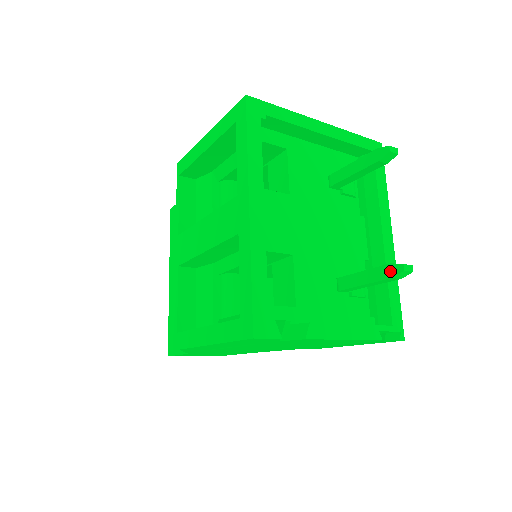
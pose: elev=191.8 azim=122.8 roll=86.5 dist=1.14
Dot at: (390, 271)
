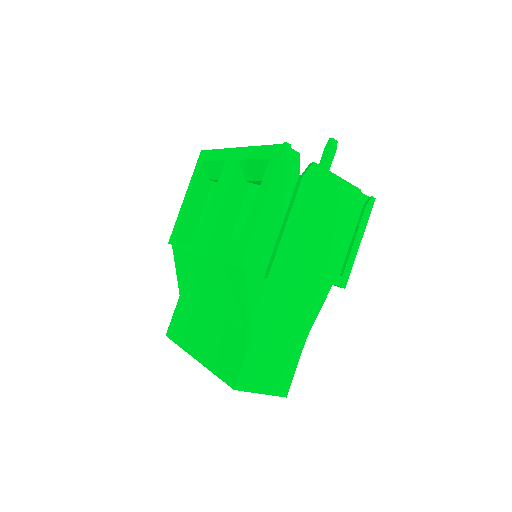
Dot at: (328, 147)
